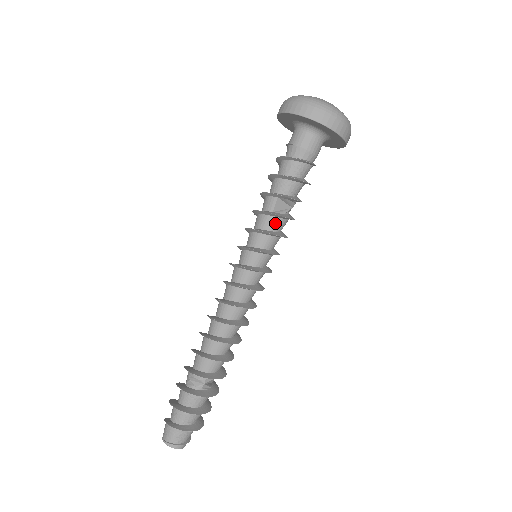
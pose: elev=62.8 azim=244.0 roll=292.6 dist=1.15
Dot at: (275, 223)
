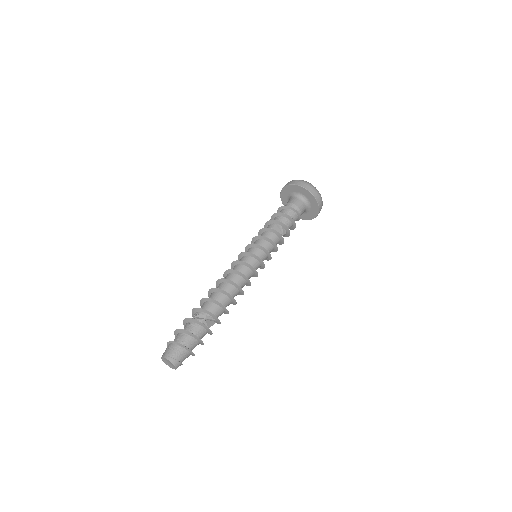
Dot at: (272, 236)
